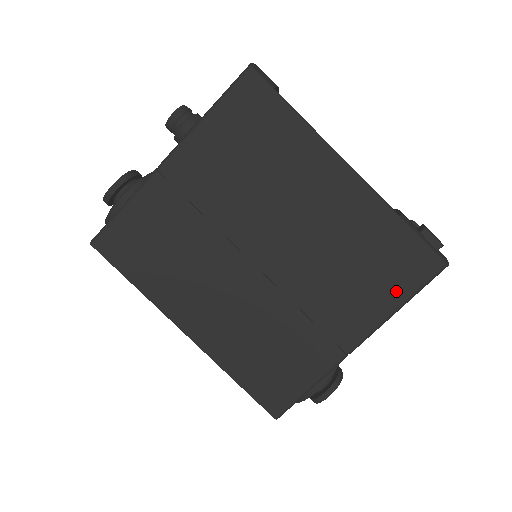
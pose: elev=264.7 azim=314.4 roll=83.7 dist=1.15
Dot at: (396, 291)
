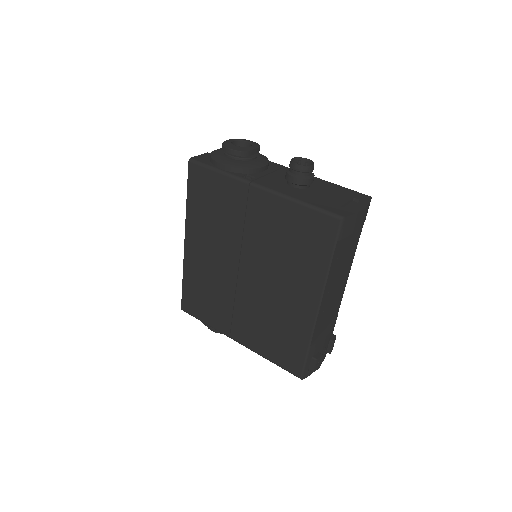
Dot at: (273, 355)
